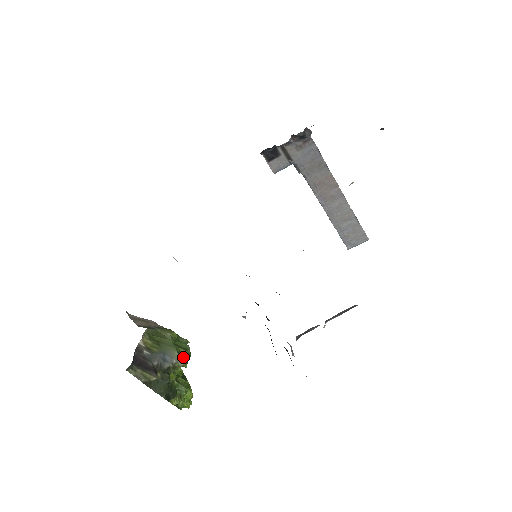
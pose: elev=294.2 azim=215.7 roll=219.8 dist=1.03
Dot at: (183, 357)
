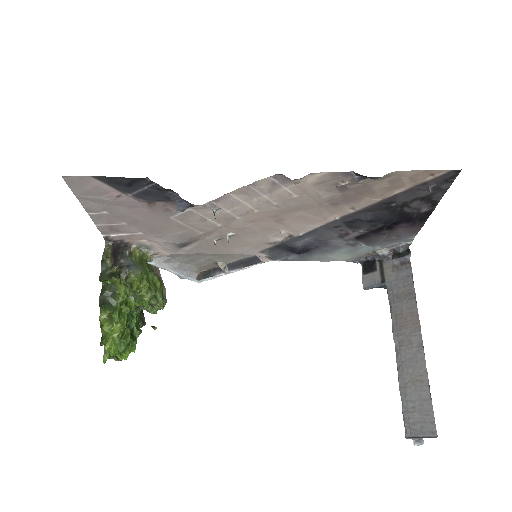
Dot at: (140, 281)
